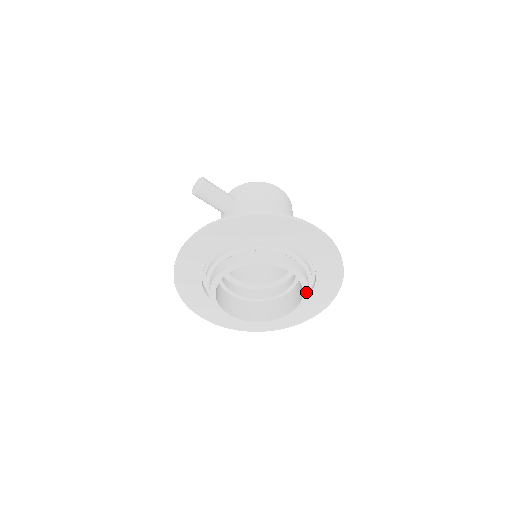
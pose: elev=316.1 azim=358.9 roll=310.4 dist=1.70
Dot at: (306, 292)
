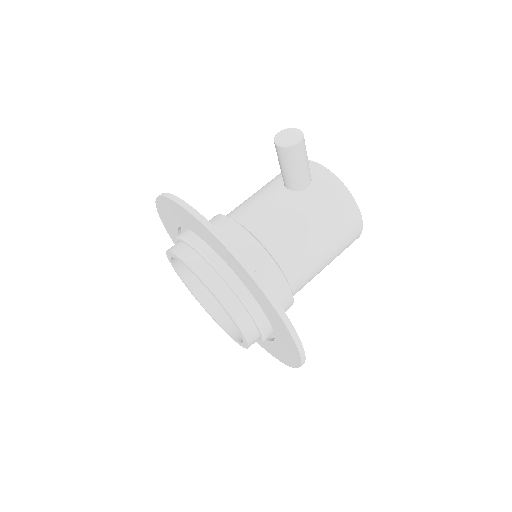
Dot at: (242, 345)
